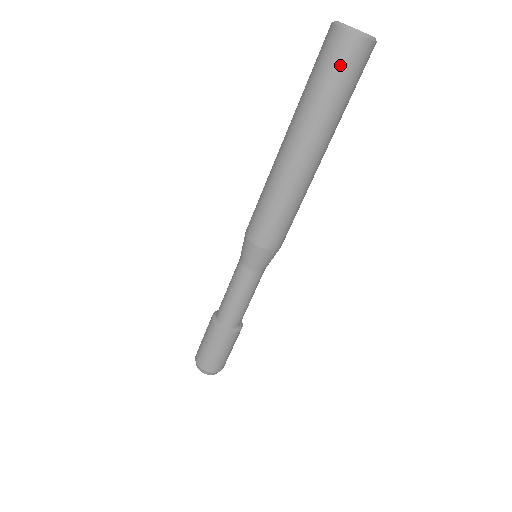
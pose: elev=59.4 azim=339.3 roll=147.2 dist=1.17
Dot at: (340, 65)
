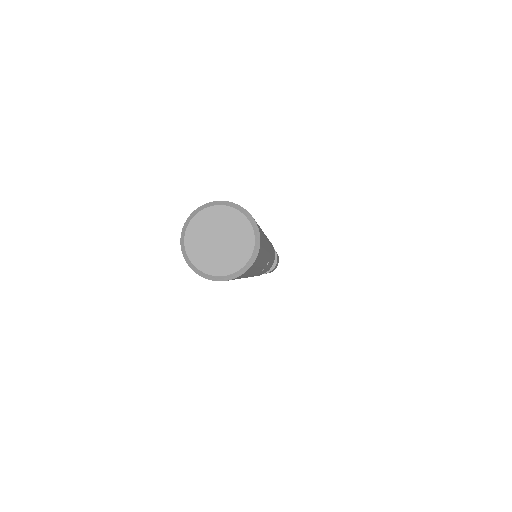
Dot at: occluded
